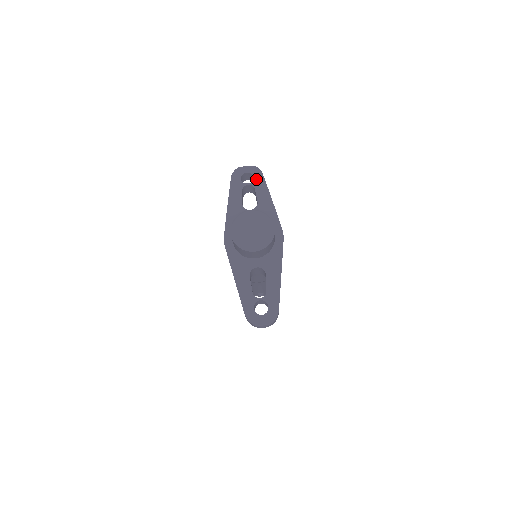
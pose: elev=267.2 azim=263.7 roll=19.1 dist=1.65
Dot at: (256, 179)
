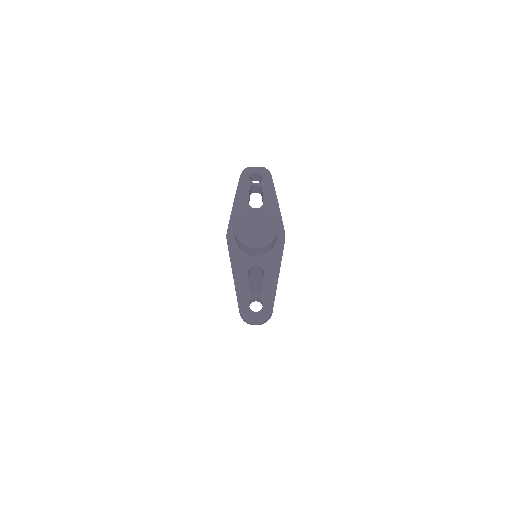
Dot at: (264, 180)
